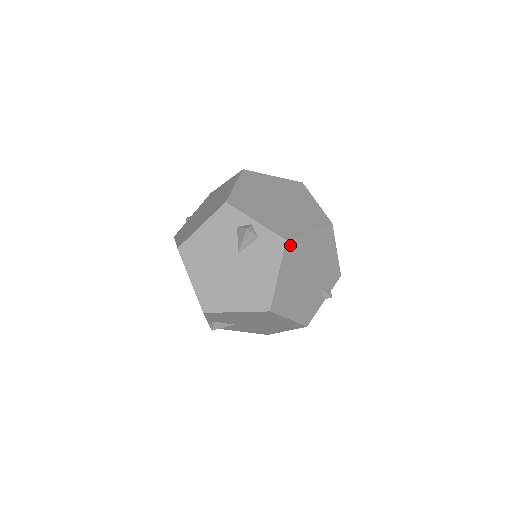
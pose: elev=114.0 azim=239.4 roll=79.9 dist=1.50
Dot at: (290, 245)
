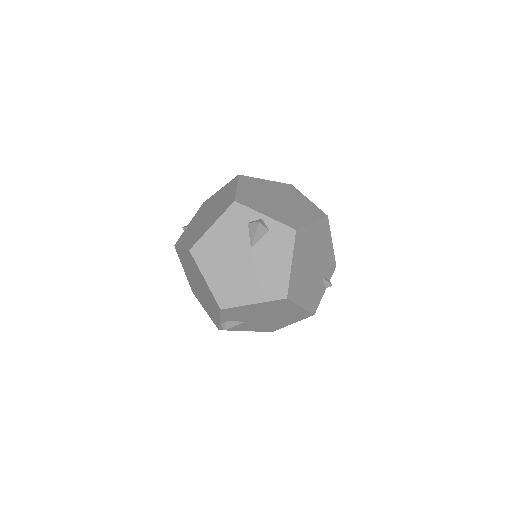
Dot at: (299, 235)
